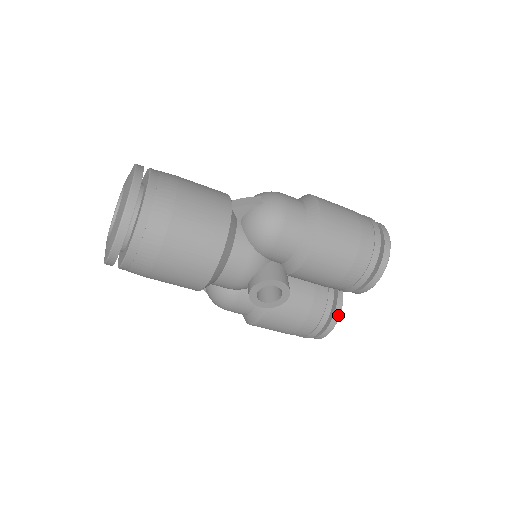
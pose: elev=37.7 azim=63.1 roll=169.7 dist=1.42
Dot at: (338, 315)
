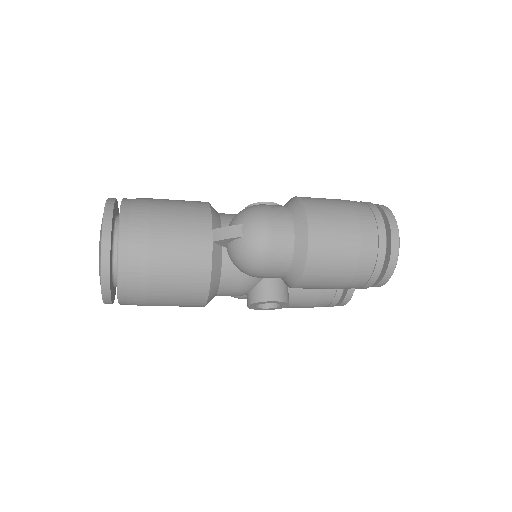
Dot at: (351, 294)
